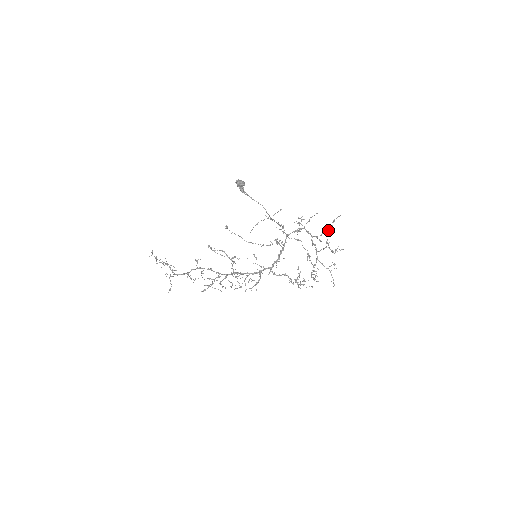
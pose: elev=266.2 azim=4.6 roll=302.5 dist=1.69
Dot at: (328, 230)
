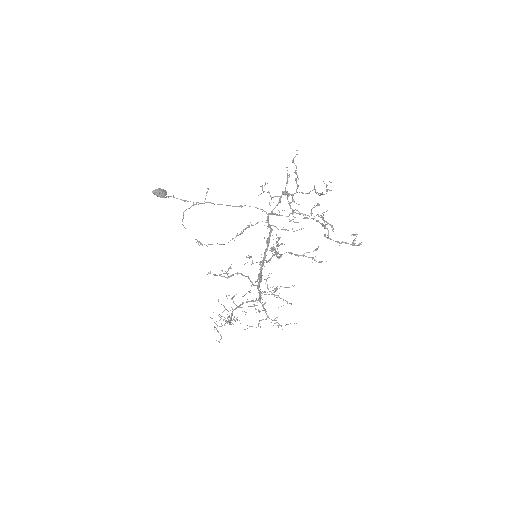
Dot at: occluded
